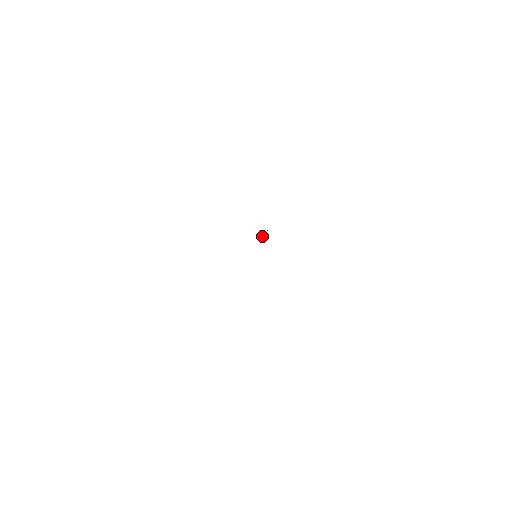
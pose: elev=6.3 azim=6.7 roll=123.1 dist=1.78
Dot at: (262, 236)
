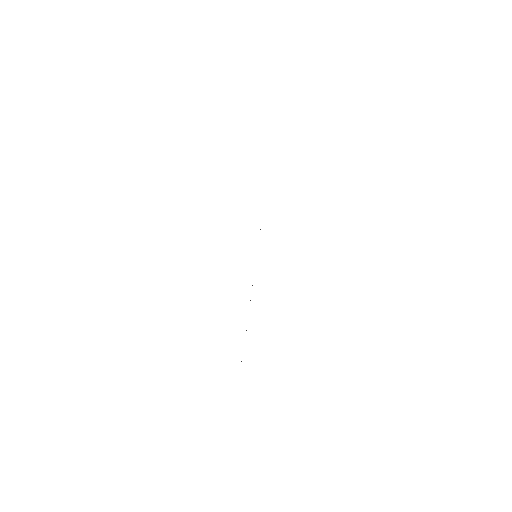
Dot at: (260, 229)
